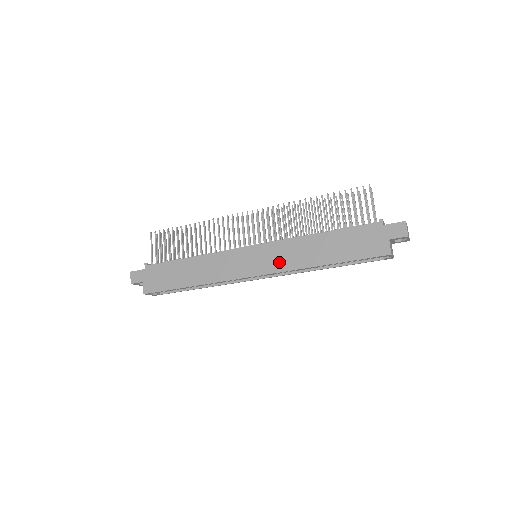
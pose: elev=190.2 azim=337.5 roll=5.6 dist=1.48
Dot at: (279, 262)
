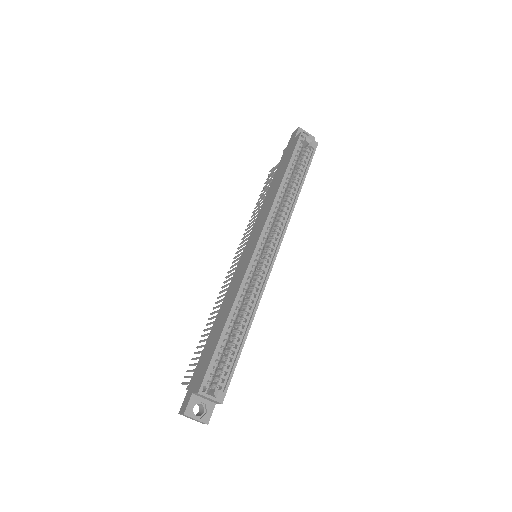
Dot at: (262, 221)
